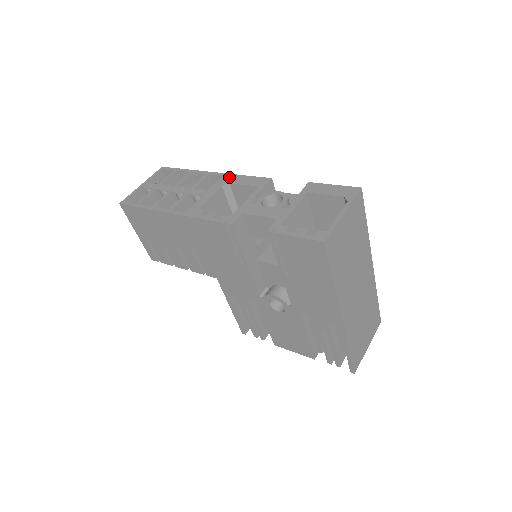
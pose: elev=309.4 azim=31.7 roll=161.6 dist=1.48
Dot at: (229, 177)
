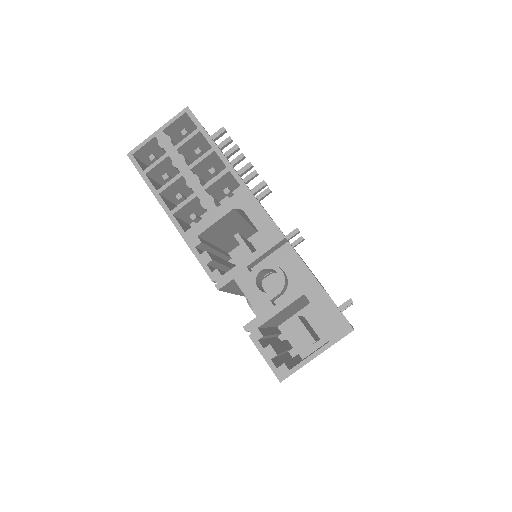
Dot at: (246, 197)
